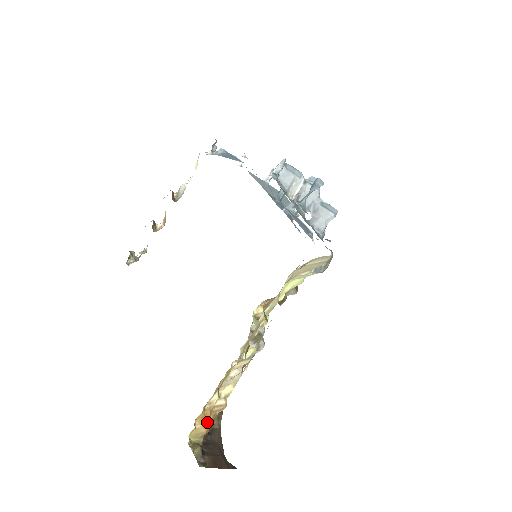
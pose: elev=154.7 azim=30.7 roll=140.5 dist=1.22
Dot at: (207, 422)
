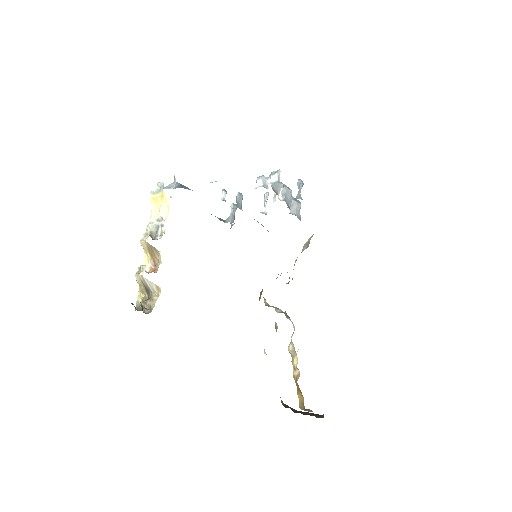
Dot at: (300, 391)
